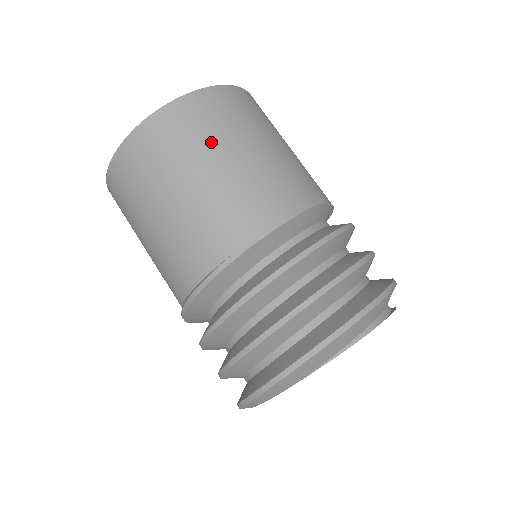
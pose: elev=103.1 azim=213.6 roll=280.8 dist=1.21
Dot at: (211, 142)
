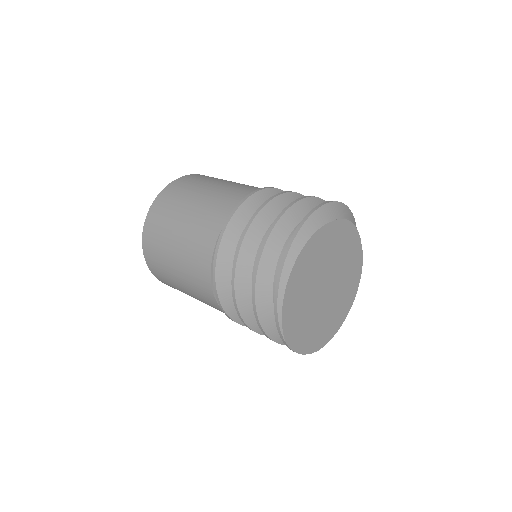
Dot at: occluded
